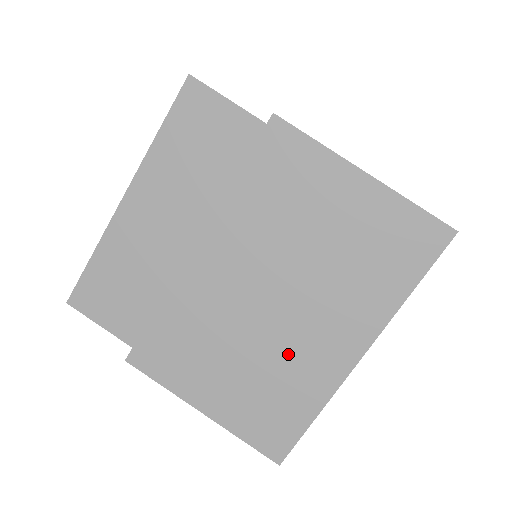
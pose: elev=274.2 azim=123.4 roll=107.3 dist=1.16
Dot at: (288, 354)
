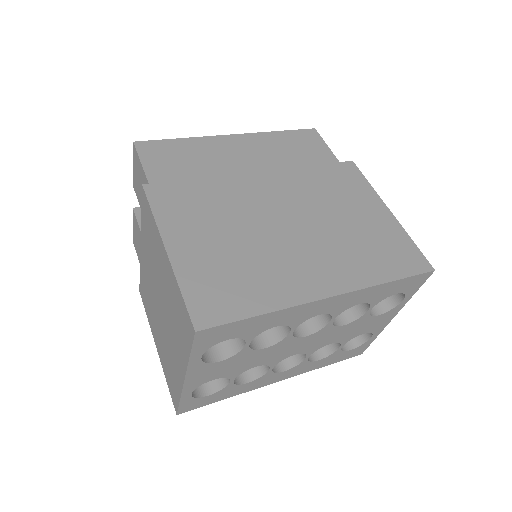
Dot at: (275, 259)
